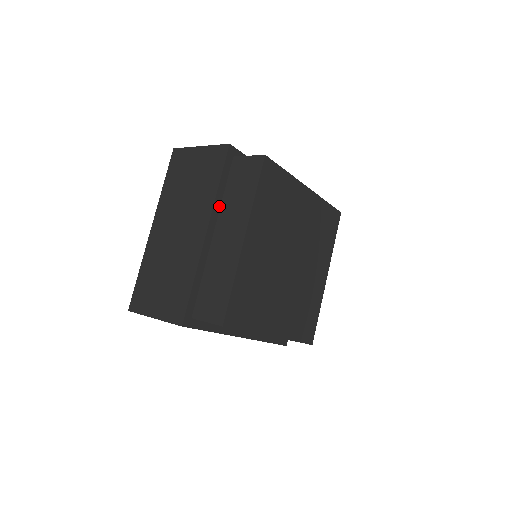
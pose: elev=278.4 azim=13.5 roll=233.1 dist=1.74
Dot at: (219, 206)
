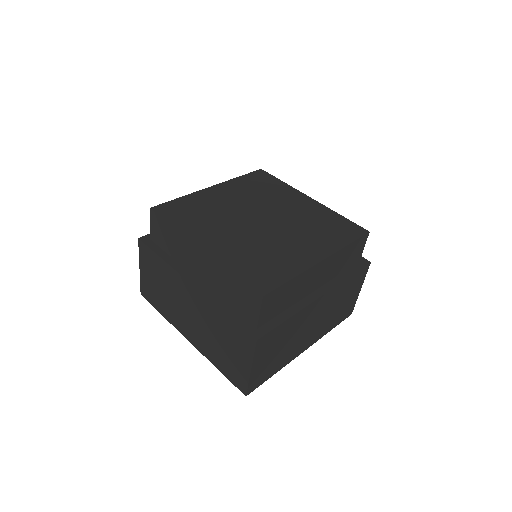
Dot at: (179, 266)
